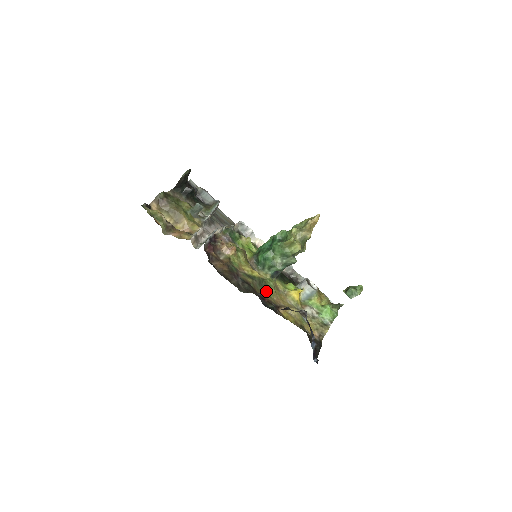
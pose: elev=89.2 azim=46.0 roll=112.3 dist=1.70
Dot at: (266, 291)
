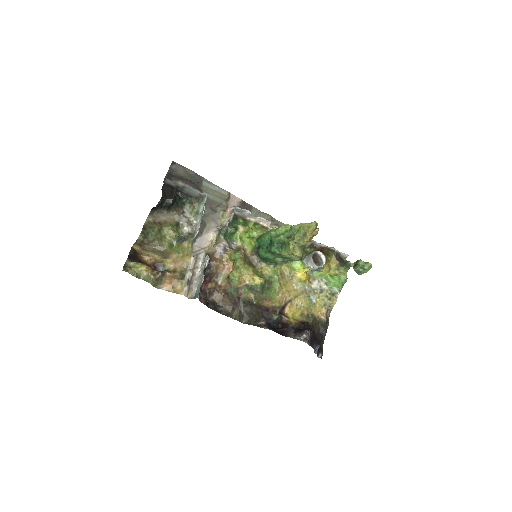
Dot at: (270, 292)
